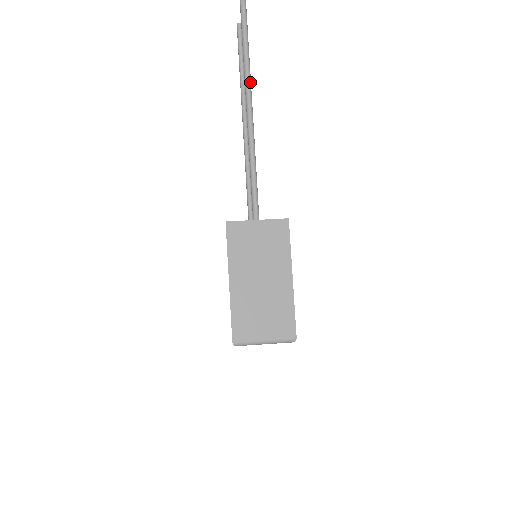
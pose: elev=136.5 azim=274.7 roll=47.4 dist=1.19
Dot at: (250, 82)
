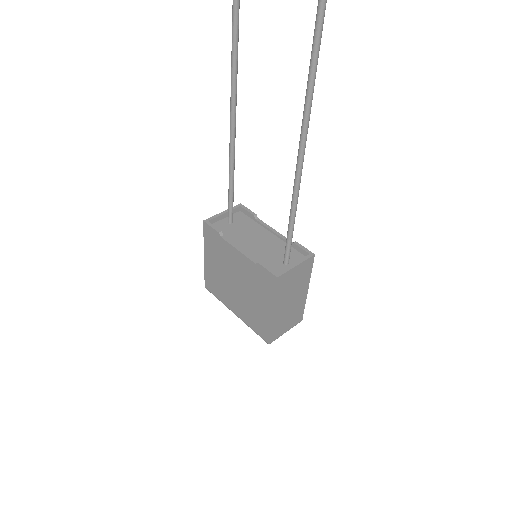
Dot at: occluded
